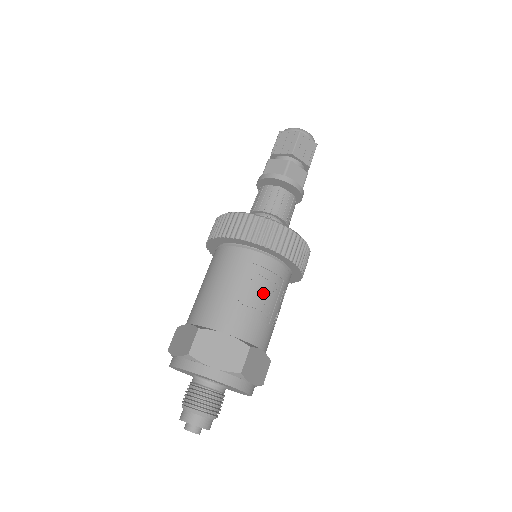
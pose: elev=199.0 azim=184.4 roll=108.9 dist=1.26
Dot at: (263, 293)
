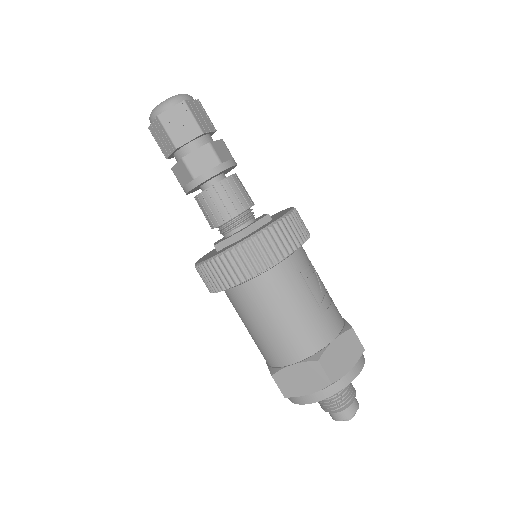
Dot at: (317, 282)
